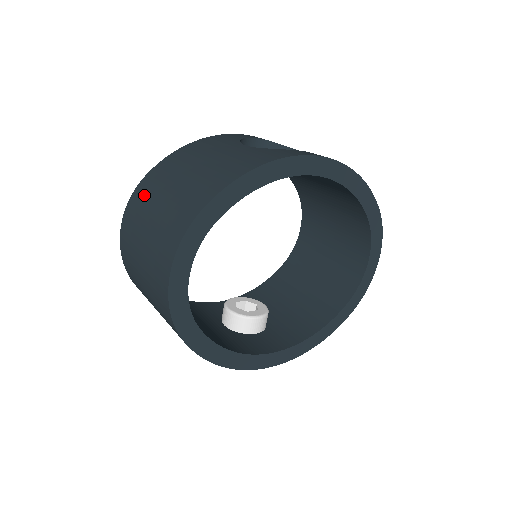
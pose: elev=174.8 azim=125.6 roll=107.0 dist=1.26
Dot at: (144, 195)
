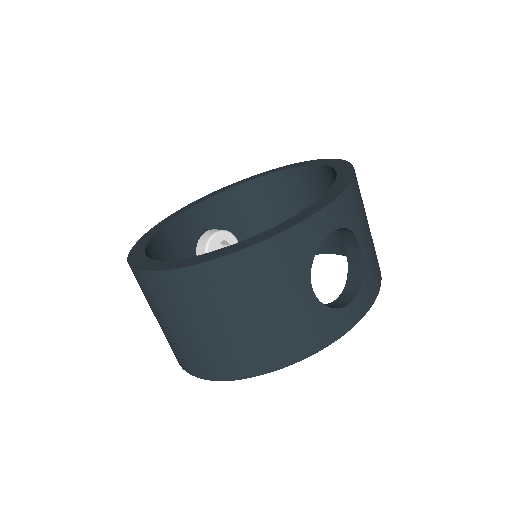
Dot at: (186, 295)
